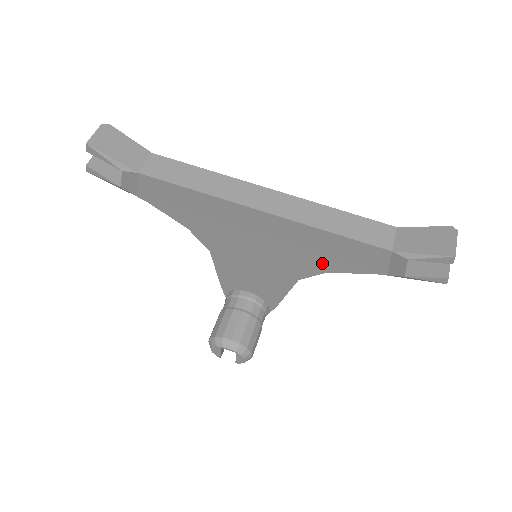
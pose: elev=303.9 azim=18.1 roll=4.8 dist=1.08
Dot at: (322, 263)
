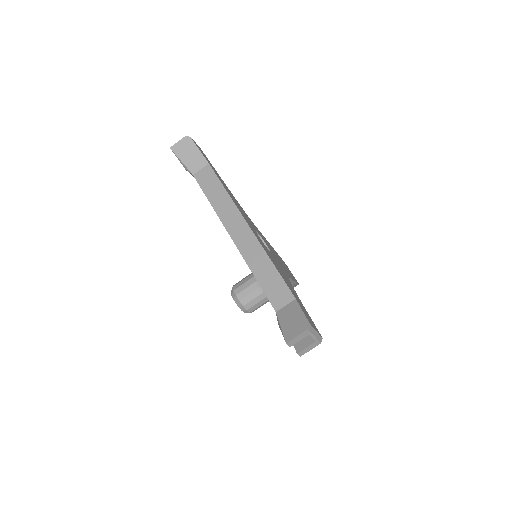
Dot at: occluded
